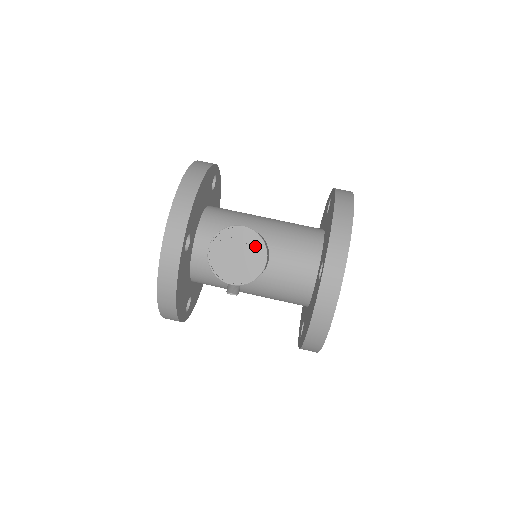
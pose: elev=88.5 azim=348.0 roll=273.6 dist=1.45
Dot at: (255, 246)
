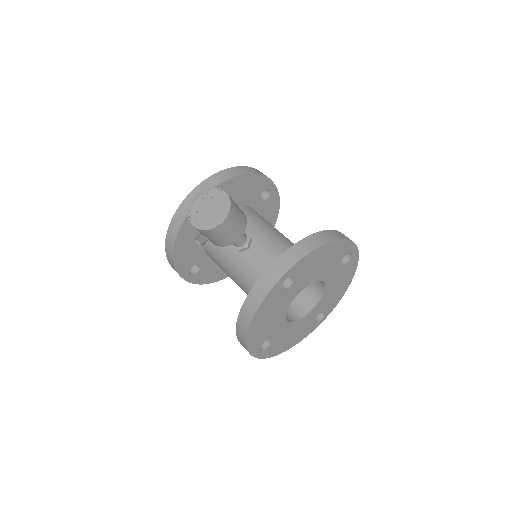
Dot at: (223, 208)
